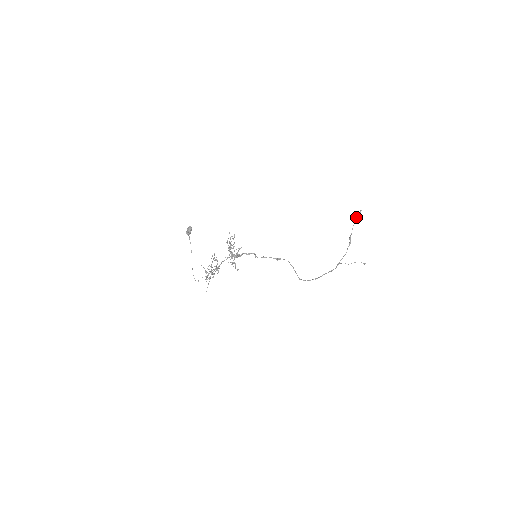
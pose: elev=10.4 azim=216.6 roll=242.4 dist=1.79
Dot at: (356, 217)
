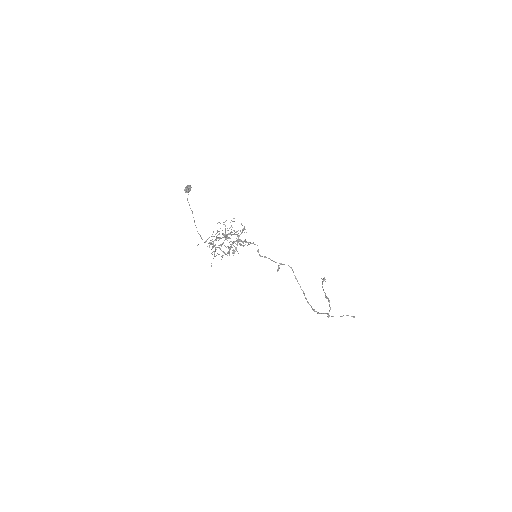
Dot at: (322, 282)
